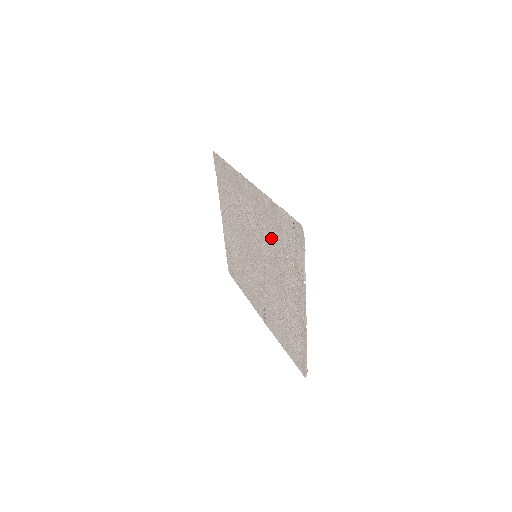
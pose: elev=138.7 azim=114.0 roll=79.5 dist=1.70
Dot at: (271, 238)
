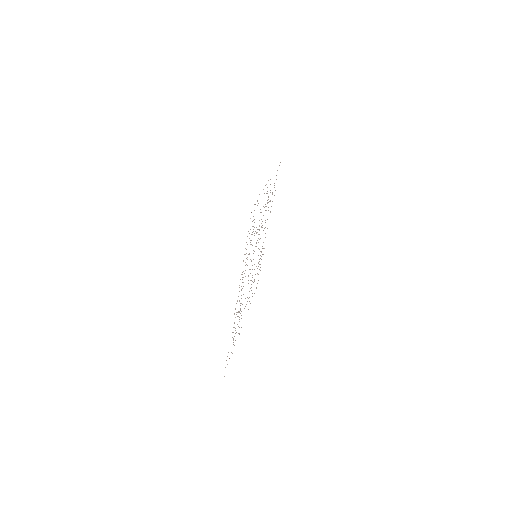
Dot at: occluded
